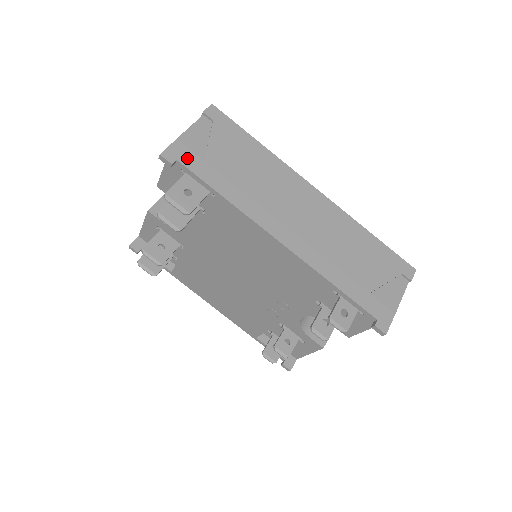
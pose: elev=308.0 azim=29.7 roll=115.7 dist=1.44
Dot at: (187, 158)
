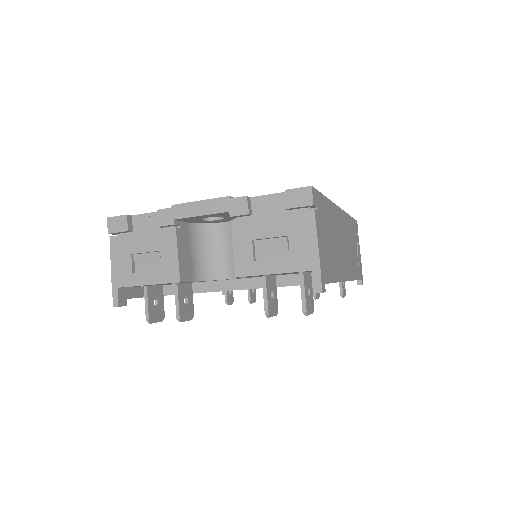
Dot at: (326, 274)
